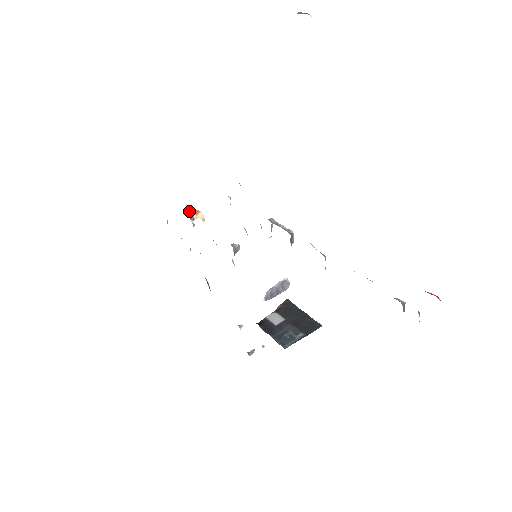
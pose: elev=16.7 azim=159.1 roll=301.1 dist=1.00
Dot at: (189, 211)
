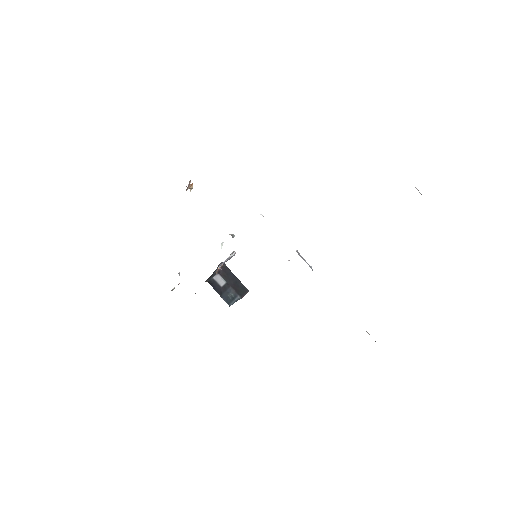
Dot at: (188, 184)
